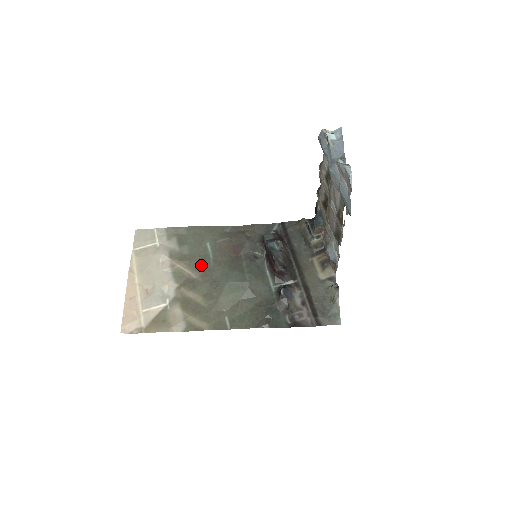
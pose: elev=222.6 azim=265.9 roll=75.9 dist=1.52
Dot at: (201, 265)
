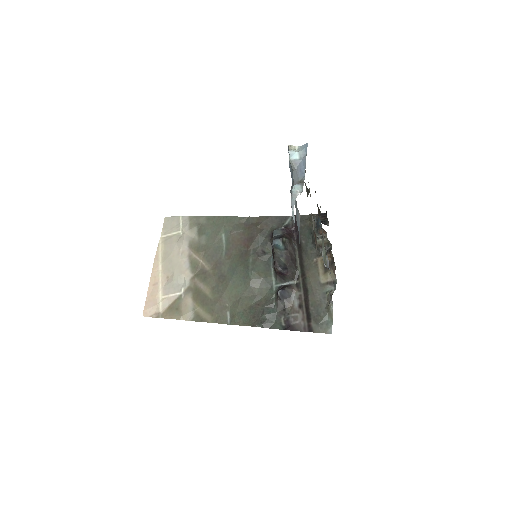
Dot at: (214, 257)
